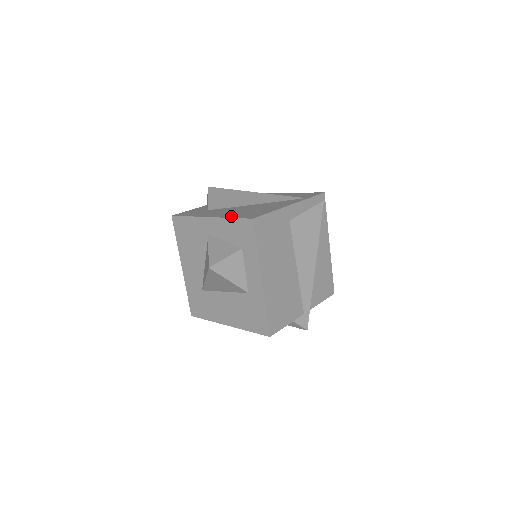
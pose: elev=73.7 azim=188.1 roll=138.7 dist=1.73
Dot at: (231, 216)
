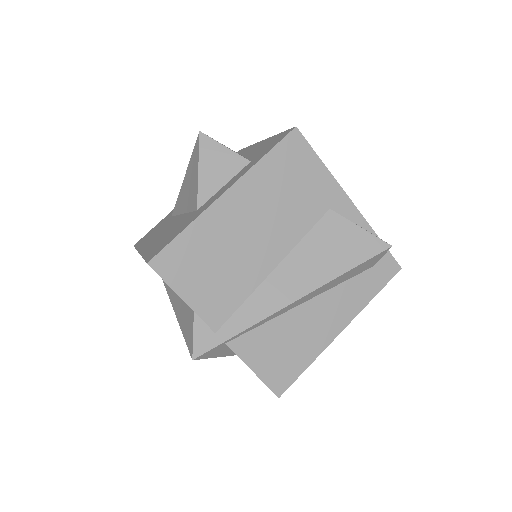
Dot at: occluded
